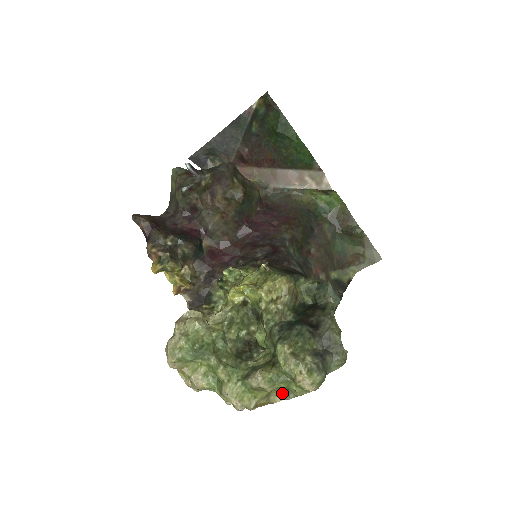
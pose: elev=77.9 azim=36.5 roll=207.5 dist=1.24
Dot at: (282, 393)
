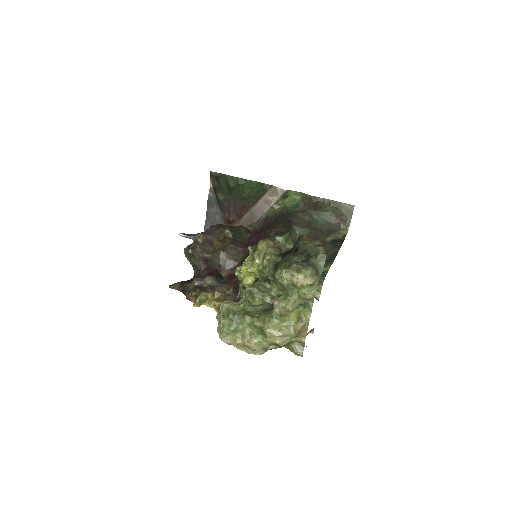
Dot at: (307, 309)
